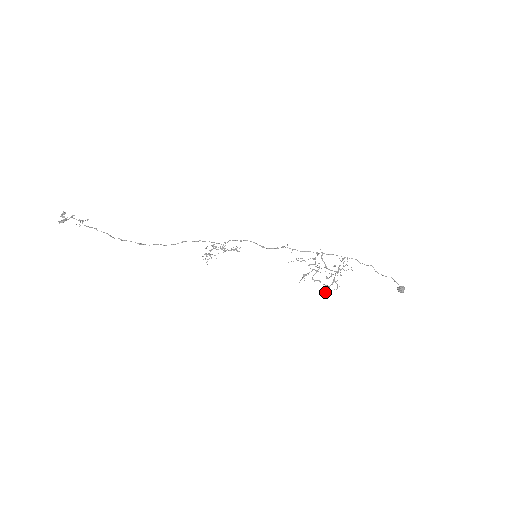
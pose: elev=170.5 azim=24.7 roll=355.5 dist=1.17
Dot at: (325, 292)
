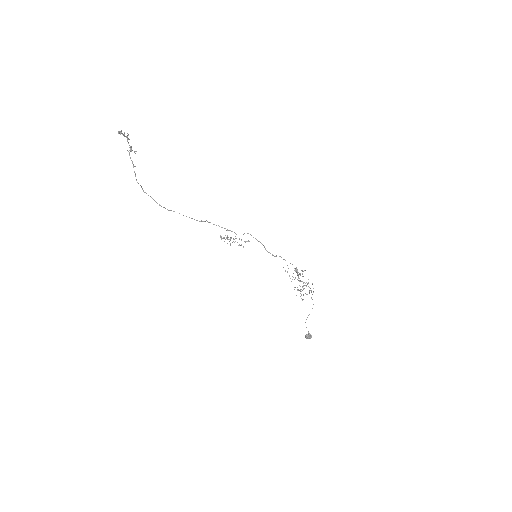
Dot at: (309, 290)
